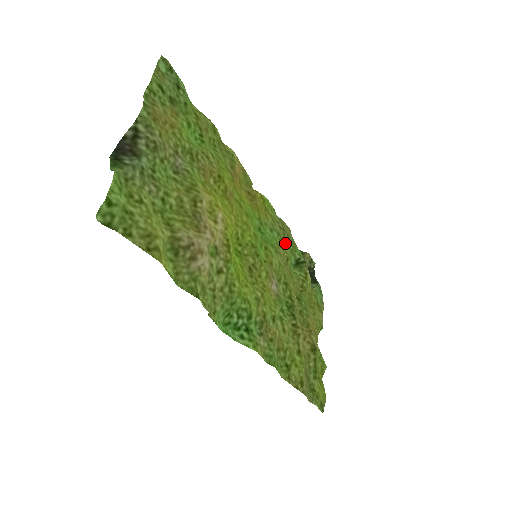
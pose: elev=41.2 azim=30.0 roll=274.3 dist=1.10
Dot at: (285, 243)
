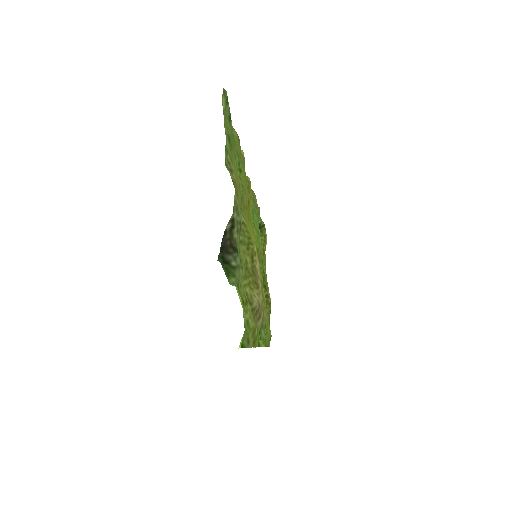
Dot at: occluded
